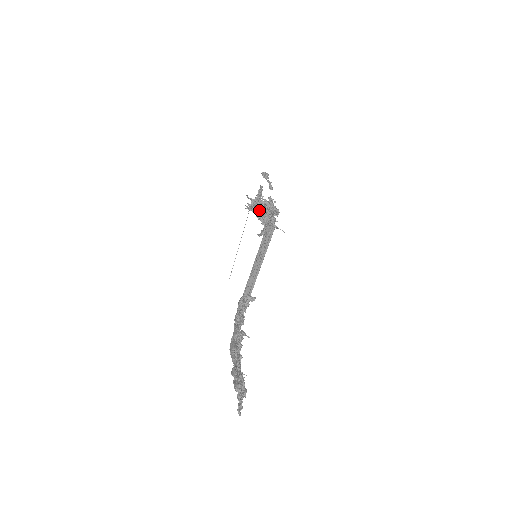
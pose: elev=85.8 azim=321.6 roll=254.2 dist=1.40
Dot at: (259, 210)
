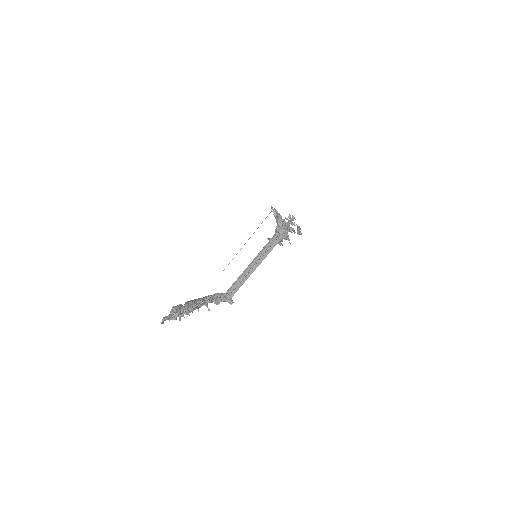
Dot at: (280, 218)
